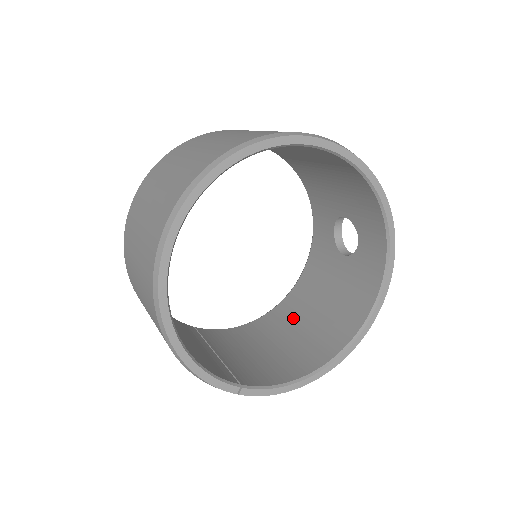
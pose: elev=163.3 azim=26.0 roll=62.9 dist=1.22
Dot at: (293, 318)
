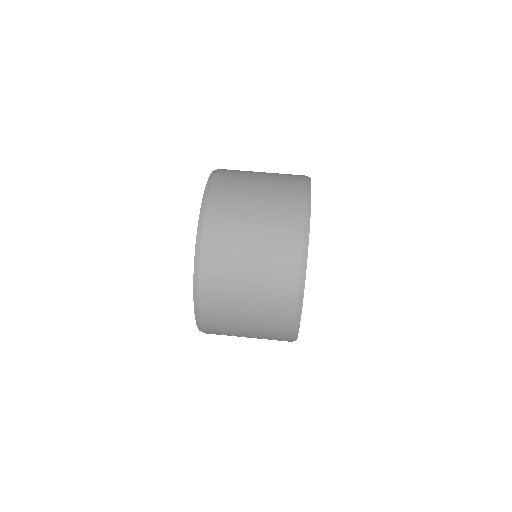
Dot at: occluded
